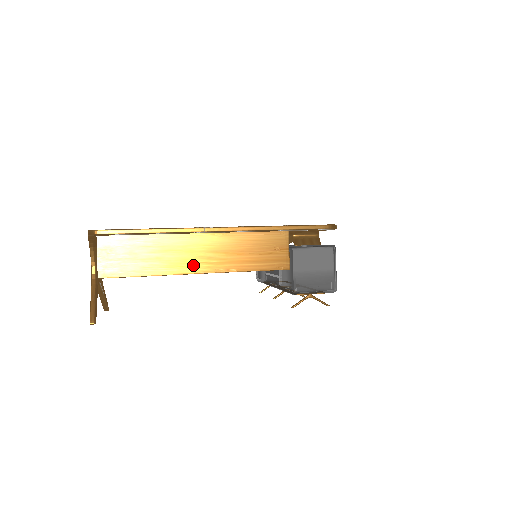
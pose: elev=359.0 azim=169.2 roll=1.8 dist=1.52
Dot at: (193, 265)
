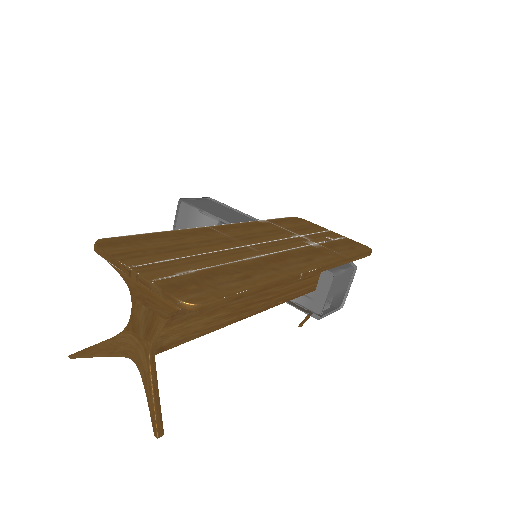
Dot at: (252, 306)
